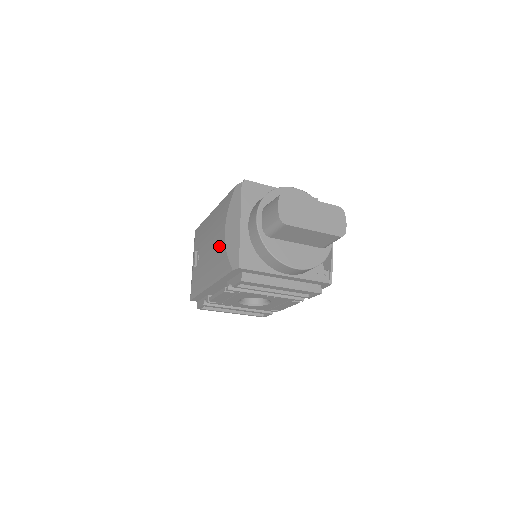
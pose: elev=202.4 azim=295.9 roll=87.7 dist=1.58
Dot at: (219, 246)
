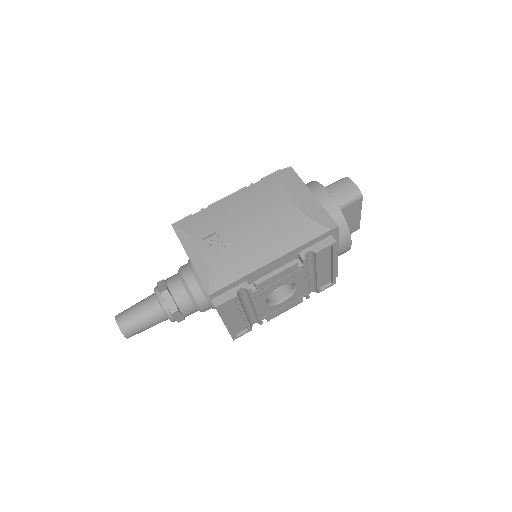
Dot at: (286, 216)
